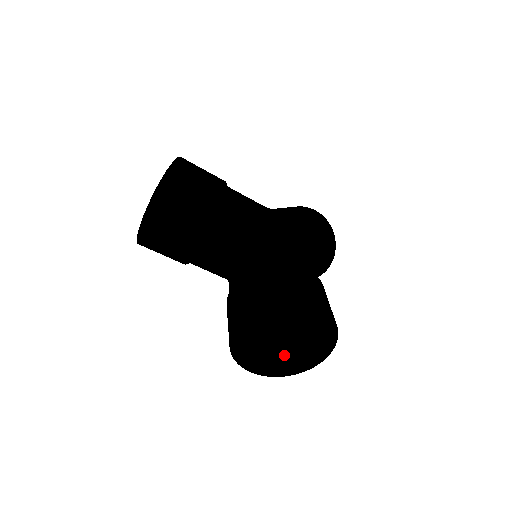
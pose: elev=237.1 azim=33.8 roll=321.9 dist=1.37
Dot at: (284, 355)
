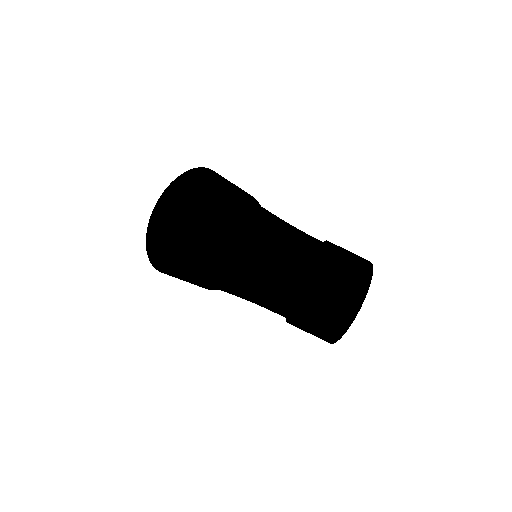
Dot at: occluded
